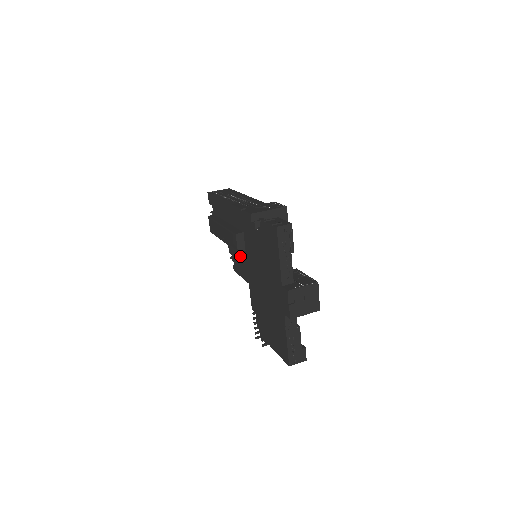
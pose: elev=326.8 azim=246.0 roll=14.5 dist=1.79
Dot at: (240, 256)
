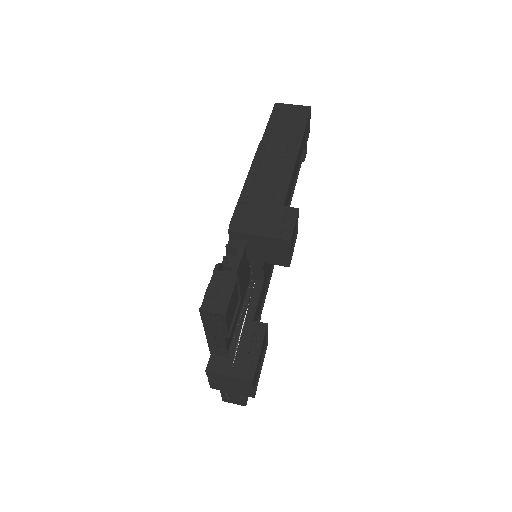
Dot at: occluded
